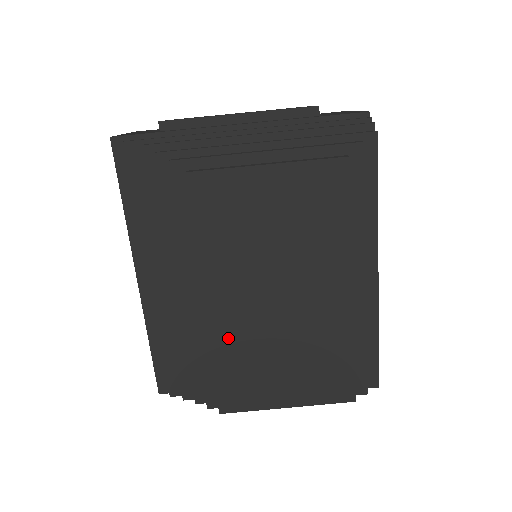
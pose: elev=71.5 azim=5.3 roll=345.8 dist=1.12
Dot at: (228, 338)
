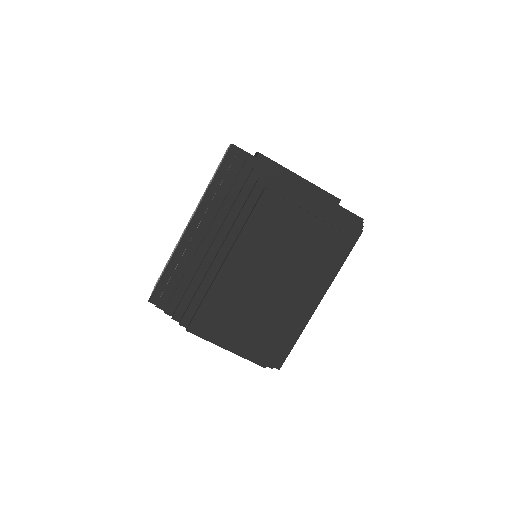
Dot at: (224, 289)
